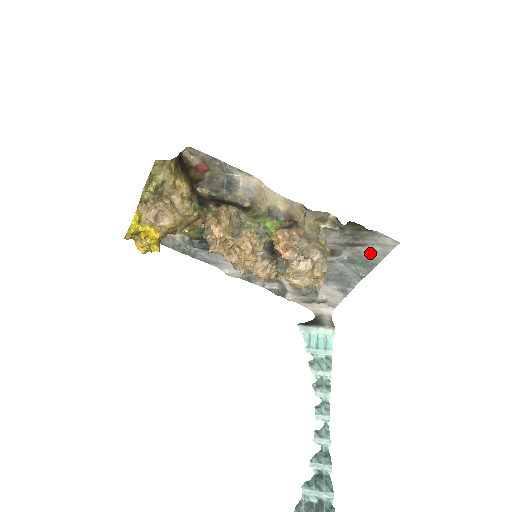
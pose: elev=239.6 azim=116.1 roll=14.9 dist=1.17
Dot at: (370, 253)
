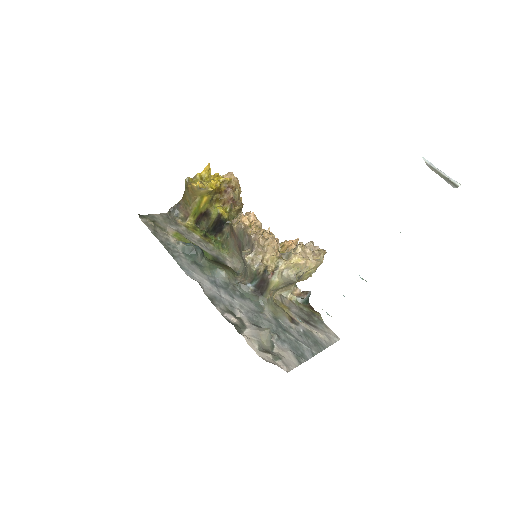
Dot at: (319, 336)
